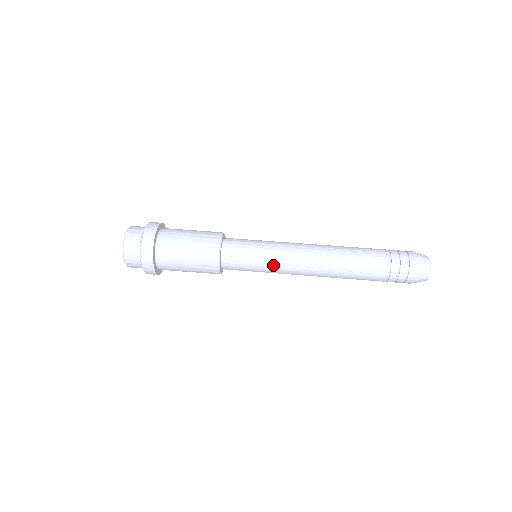
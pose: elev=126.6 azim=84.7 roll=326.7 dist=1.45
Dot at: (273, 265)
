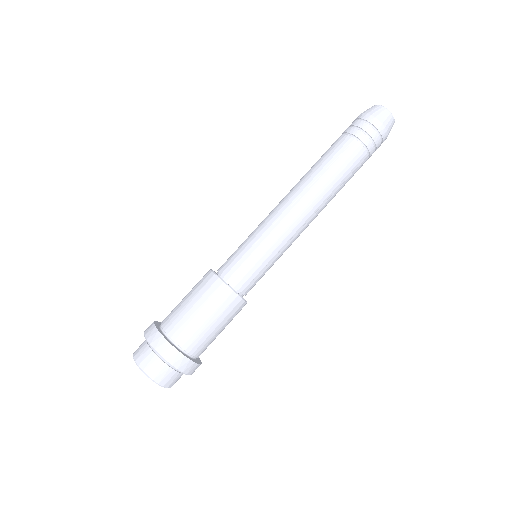
Dot at: (282, 250)
